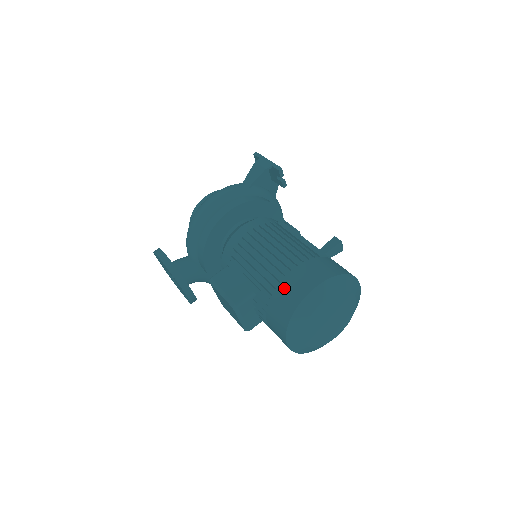
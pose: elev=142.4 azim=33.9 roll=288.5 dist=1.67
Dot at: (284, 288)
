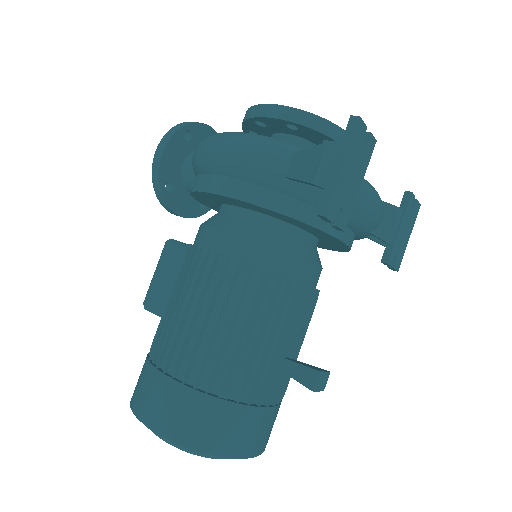
Dot at: (145, 374)
